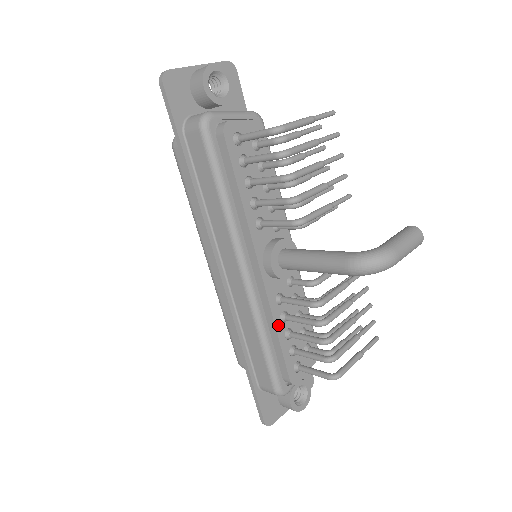
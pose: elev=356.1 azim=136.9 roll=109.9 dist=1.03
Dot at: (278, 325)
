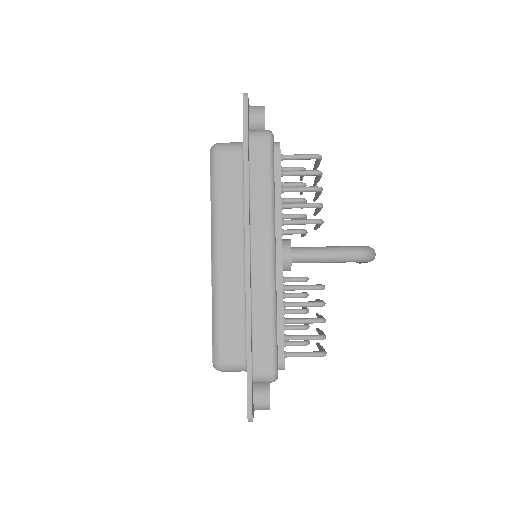
Dot at: (283, 308)
